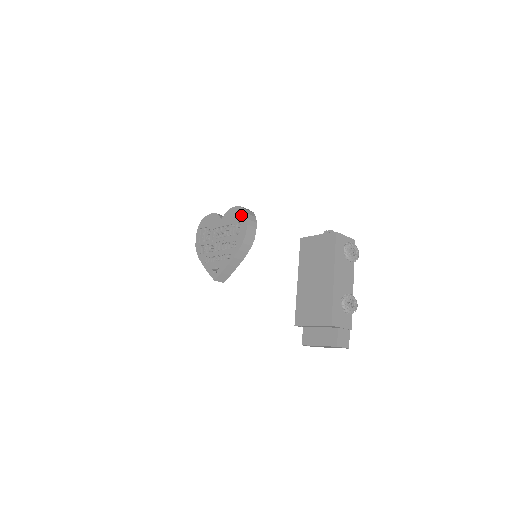
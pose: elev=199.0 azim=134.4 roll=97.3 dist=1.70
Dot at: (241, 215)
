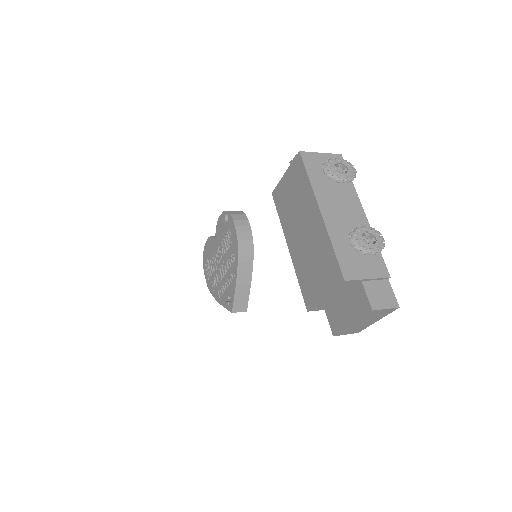
Dot at: occluded
